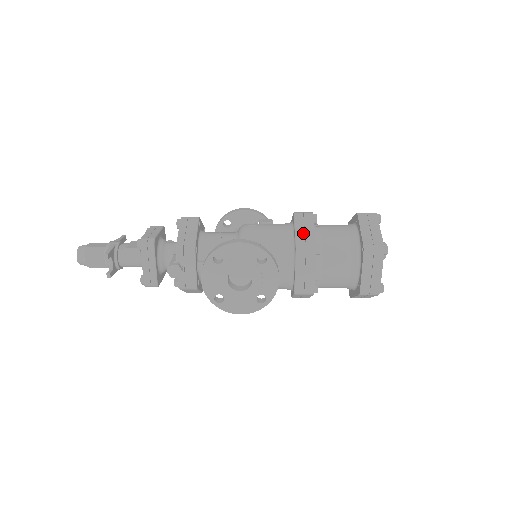
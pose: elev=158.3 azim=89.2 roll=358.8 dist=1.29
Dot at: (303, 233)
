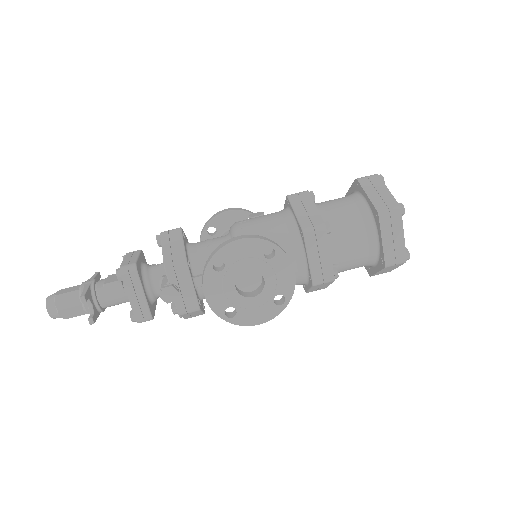
Dot at: (305, 214)
